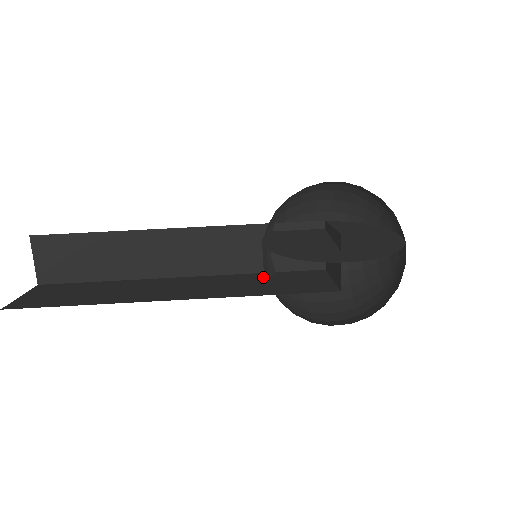
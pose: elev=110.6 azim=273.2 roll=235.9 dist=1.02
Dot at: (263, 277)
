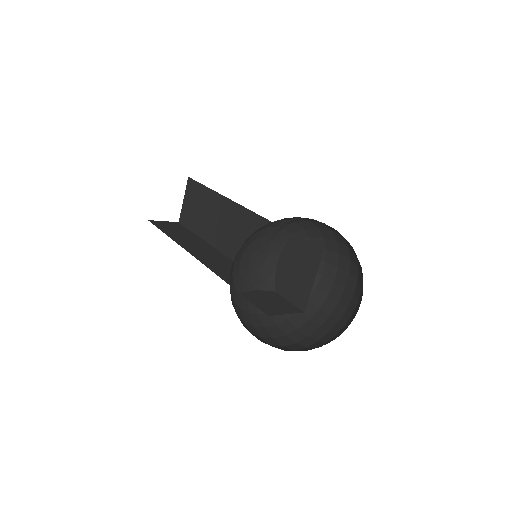
Dot at: occluded
